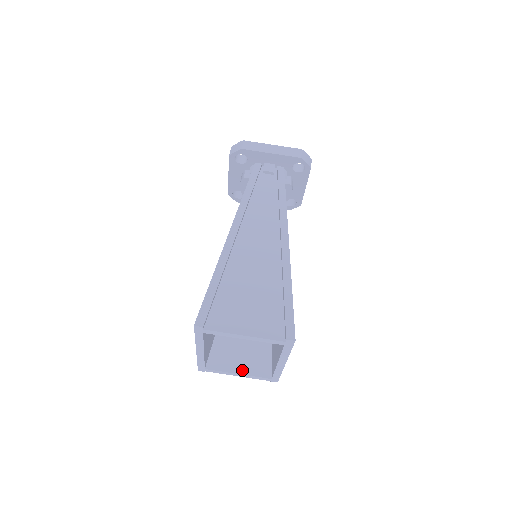
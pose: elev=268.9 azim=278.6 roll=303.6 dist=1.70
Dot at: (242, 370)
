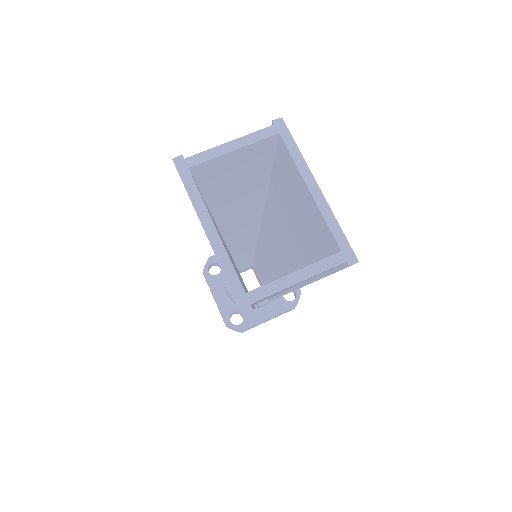
Dot at: (297, 270)
